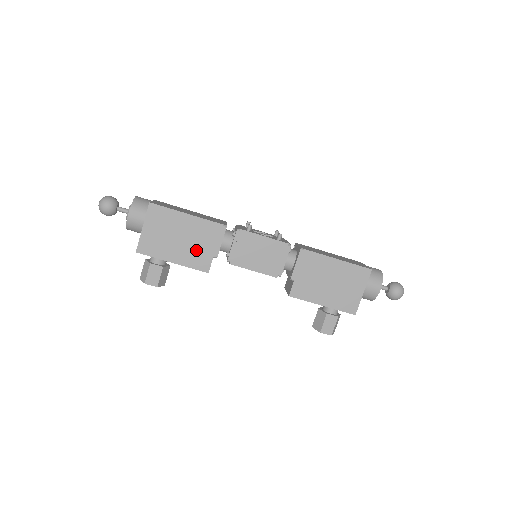
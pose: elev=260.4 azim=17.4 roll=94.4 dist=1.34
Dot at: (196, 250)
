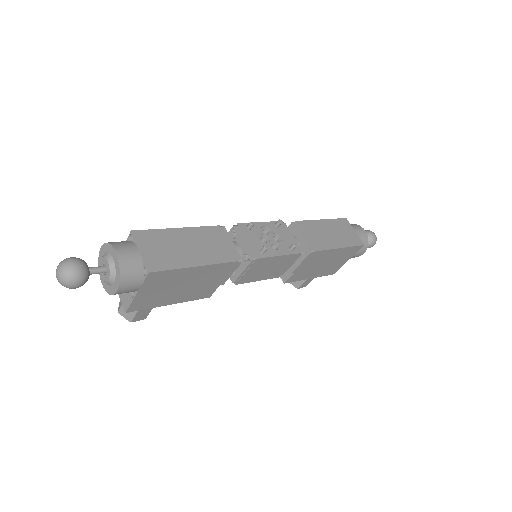
Dot at: (201, 288)
